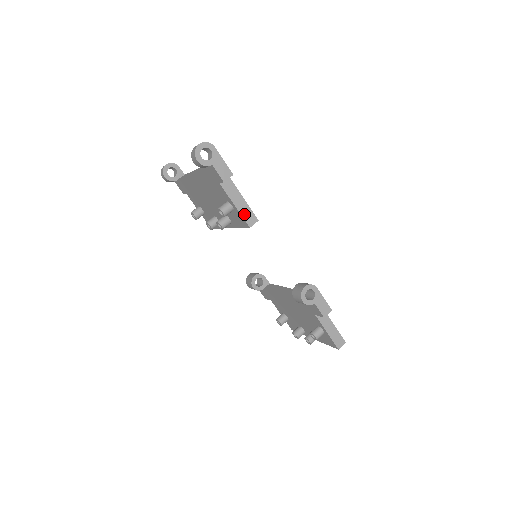
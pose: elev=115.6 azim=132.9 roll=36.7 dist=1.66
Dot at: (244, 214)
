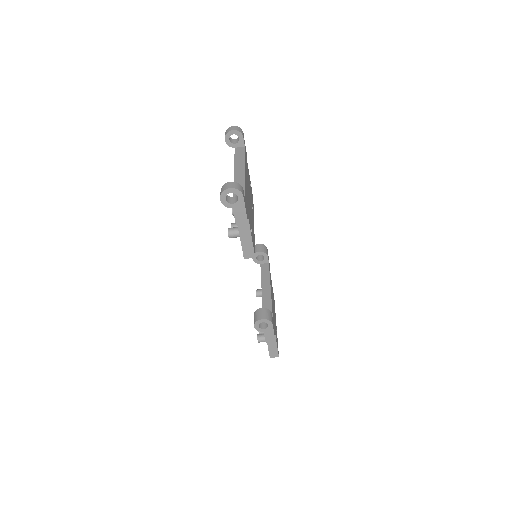
Dot at: (245, 248)
